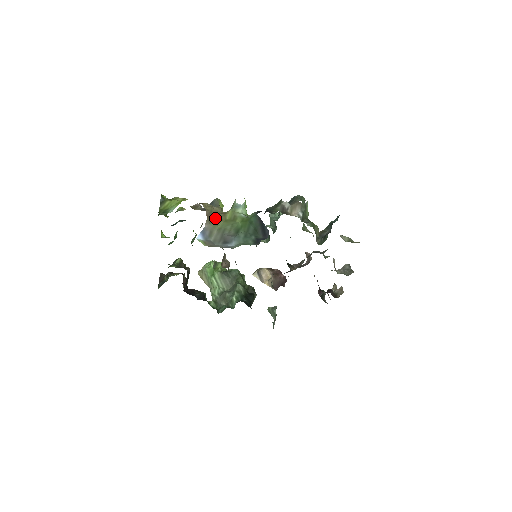
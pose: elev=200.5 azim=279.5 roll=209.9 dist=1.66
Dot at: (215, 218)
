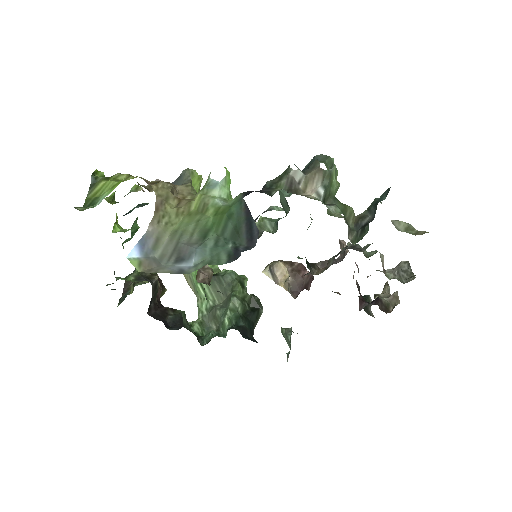
Dot at: (171, 210)
